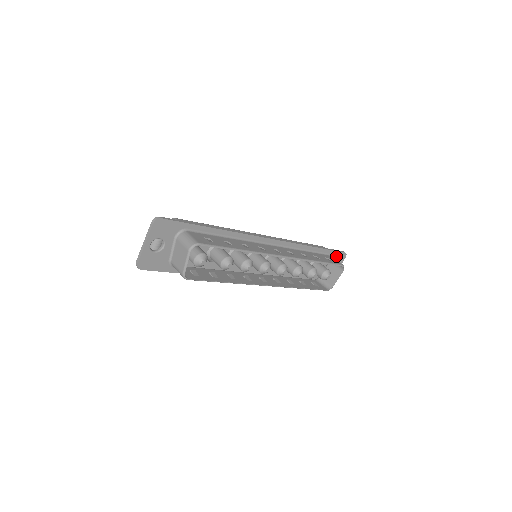
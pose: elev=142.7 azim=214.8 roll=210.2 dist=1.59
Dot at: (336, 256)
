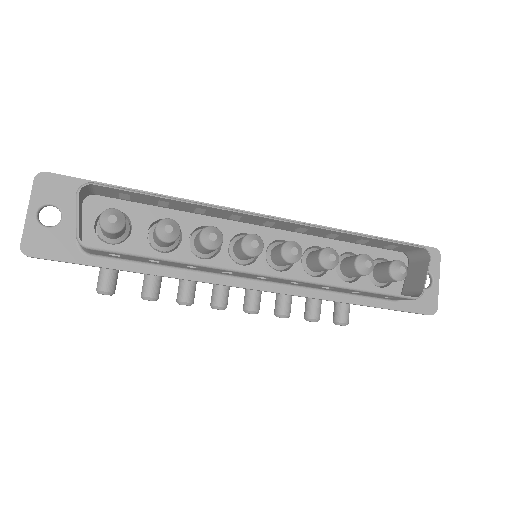
Dot at: occluded
